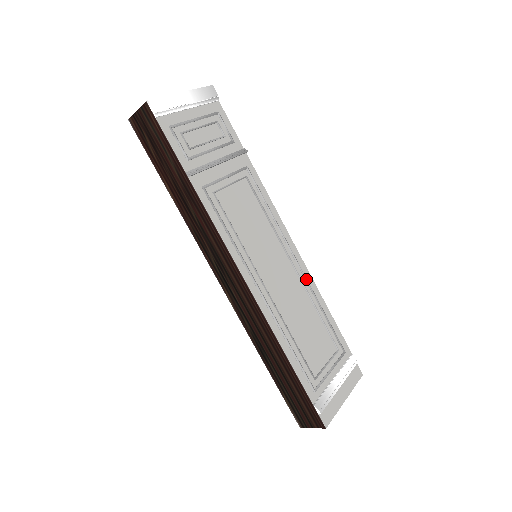
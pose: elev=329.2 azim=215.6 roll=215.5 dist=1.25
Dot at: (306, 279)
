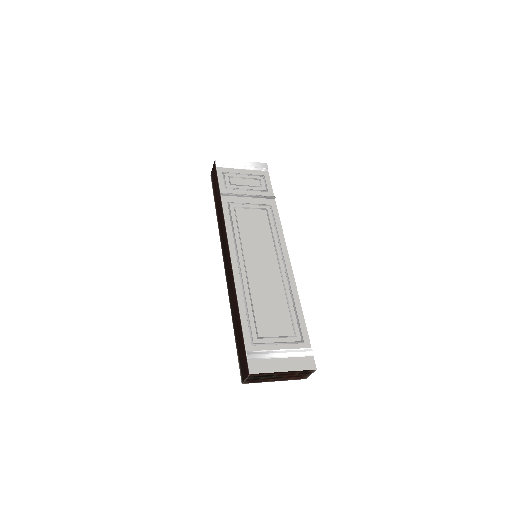
Dot at: (288, 279)
